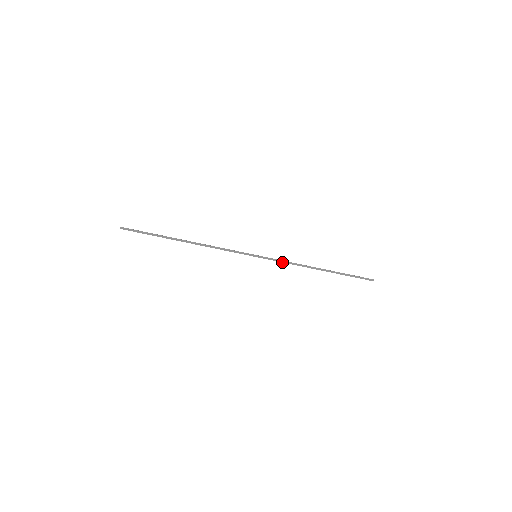
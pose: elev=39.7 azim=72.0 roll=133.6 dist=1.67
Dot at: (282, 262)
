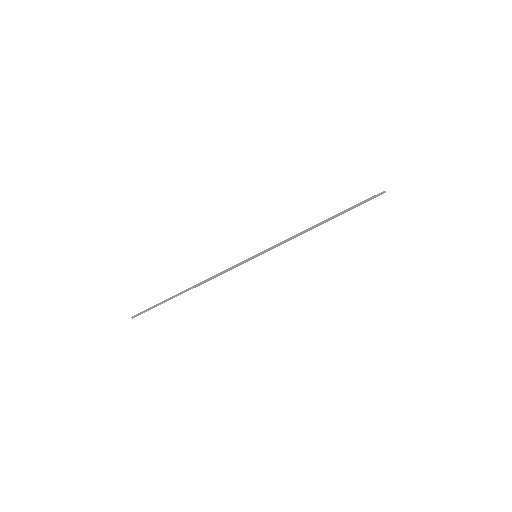
Dot at: (283, 243)
